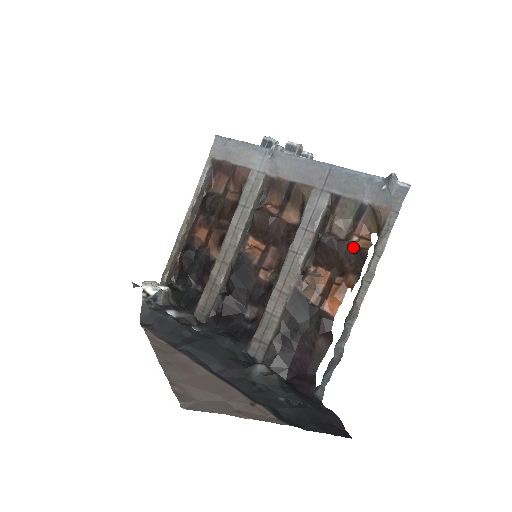
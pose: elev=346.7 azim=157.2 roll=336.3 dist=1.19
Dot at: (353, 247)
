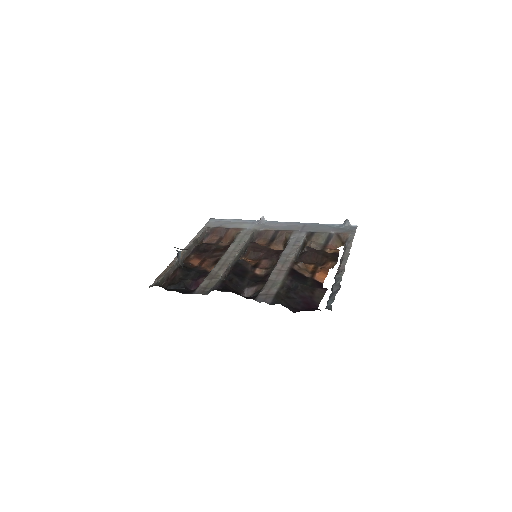
Dot at: (328, 253)
